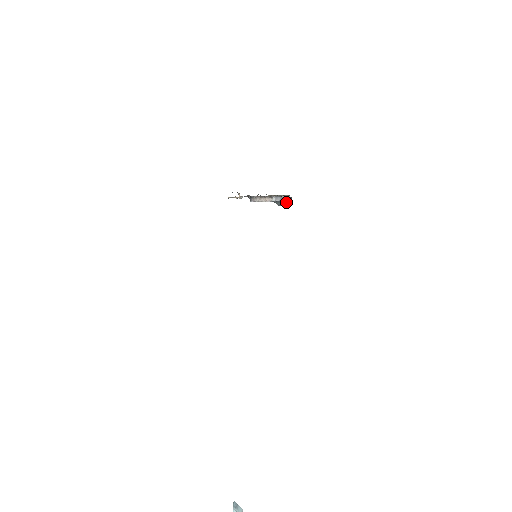
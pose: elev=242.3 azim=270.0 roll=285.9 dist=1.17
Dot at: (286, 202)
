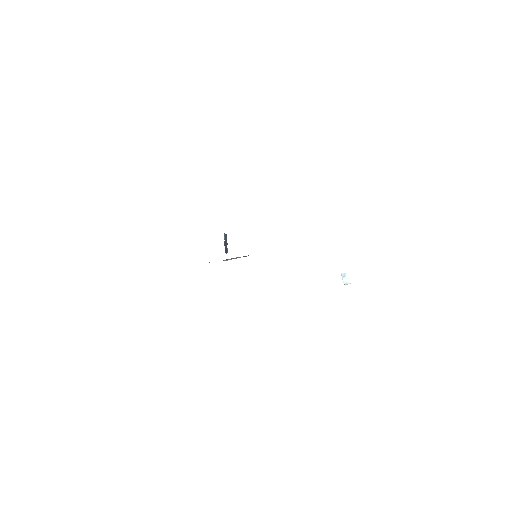
Dot at: occluded
